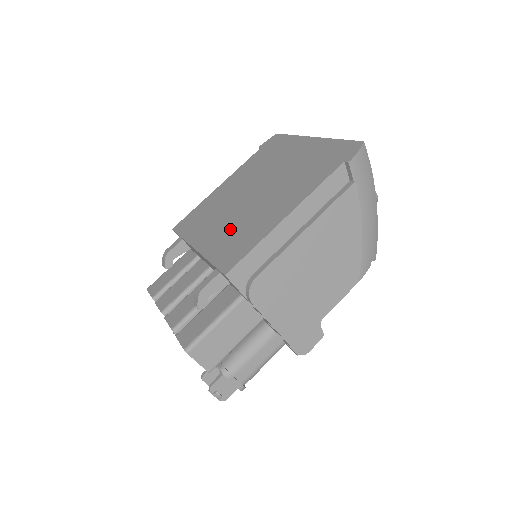
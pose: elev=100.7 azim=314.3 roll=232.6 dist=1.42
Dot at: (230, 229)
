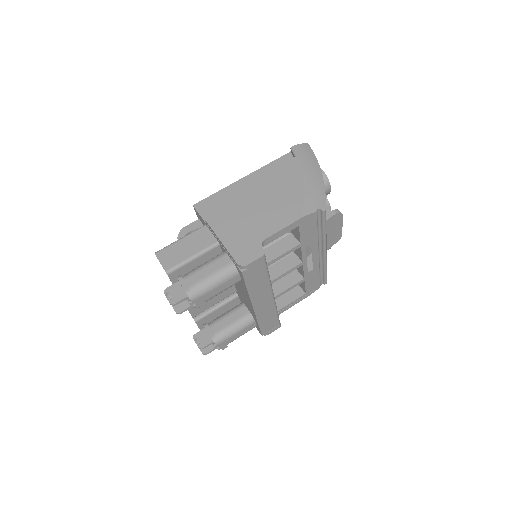
Dot at: occluded
